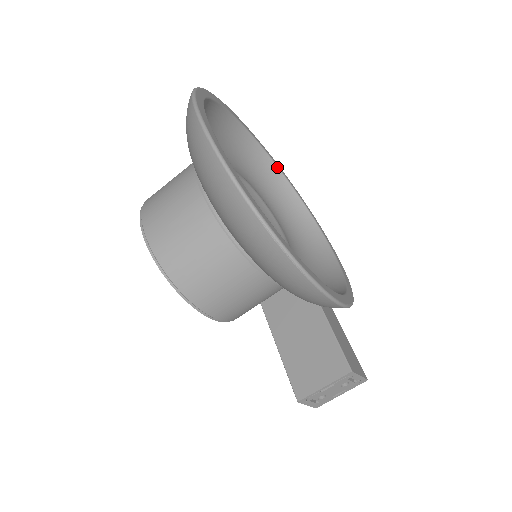
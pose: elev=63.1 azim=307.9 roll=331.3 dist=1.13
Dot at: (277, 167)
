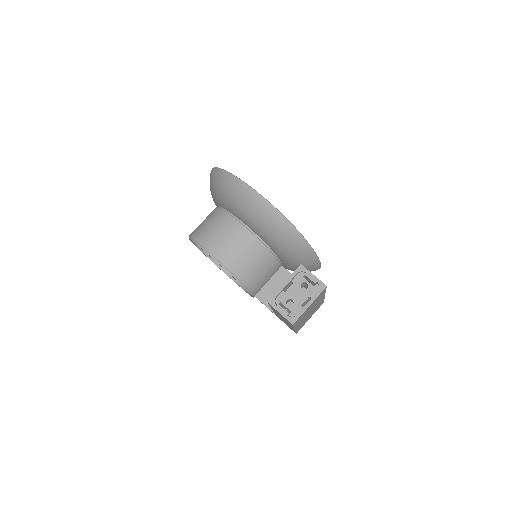
Dot at: occluded
